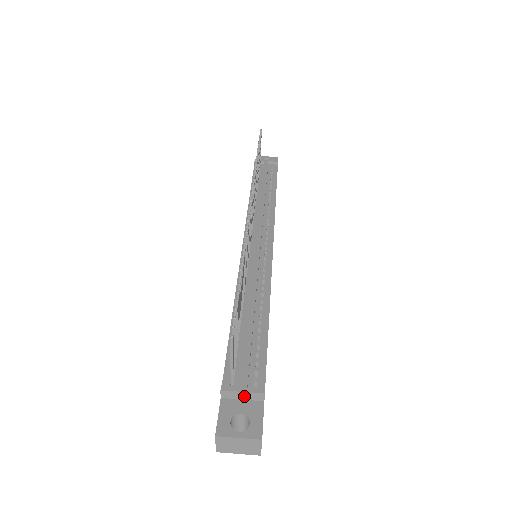
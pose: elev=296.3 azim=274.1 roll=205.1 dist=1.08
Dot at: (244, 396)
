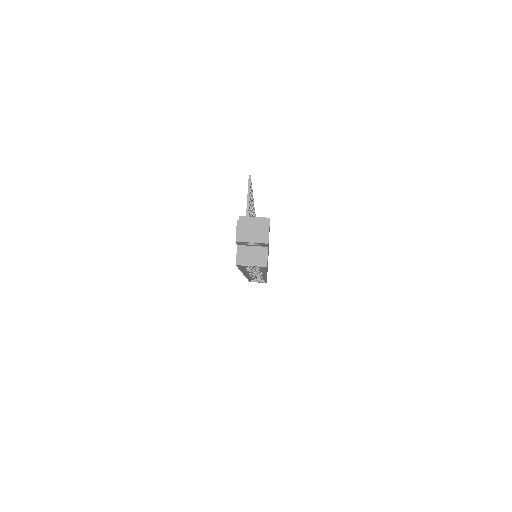
Dot at: occluded
